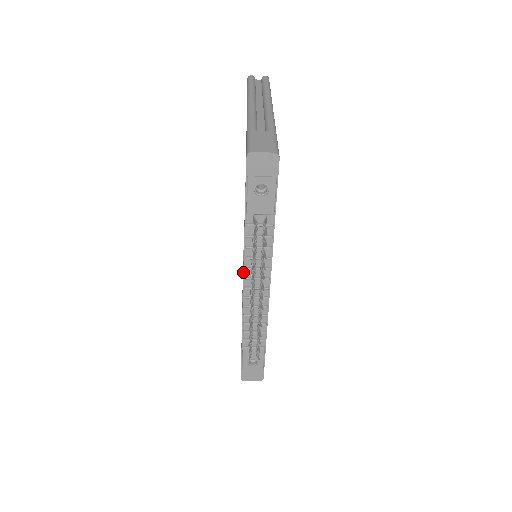
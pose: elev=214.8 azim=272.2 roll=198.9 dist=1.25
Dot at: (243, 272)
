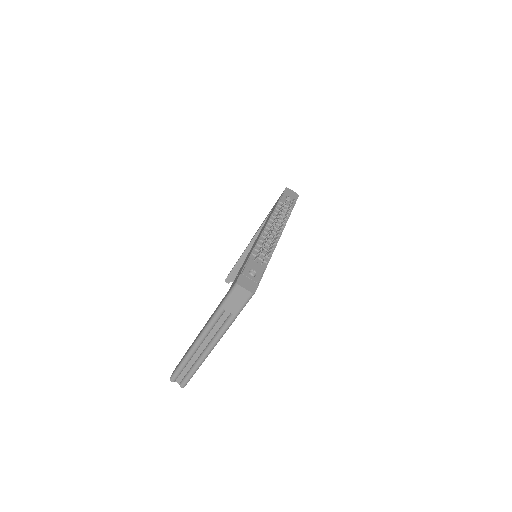
Dot at: (268, 221)
